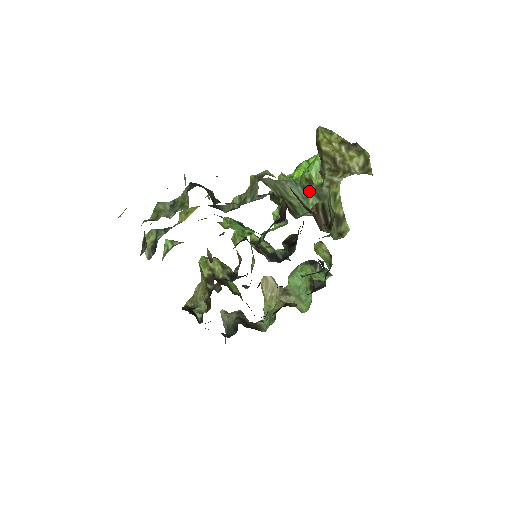
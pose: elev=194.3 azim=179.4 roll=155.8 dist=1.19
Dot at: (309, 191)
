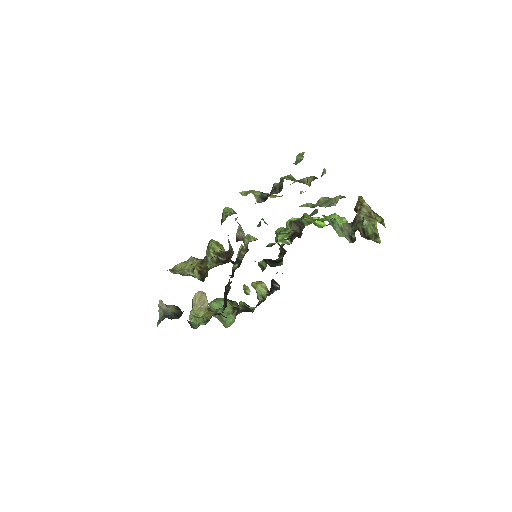
Dot at: (336, 225)
